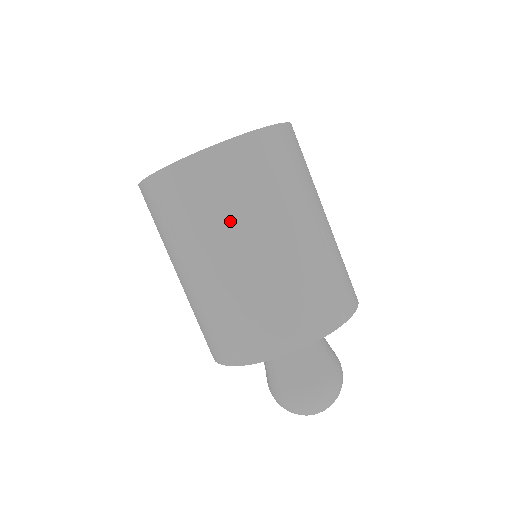
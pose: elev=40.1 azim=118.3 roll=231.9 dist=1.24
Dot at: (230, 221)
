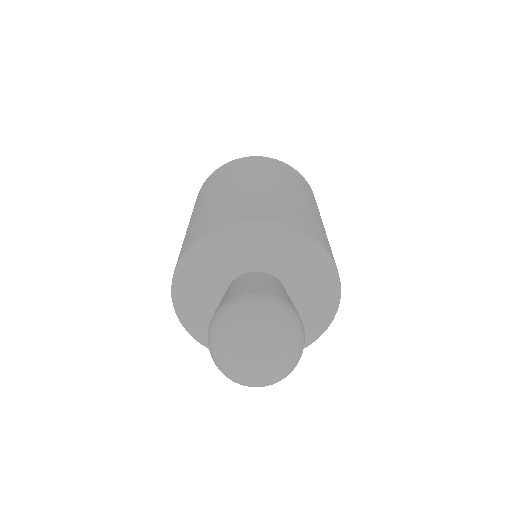
Dot at: (274, 175)
